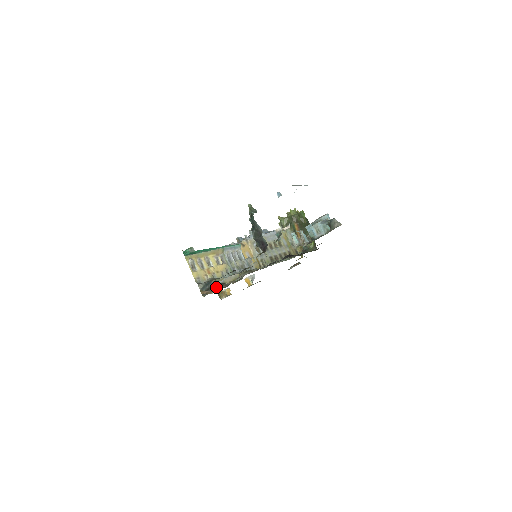
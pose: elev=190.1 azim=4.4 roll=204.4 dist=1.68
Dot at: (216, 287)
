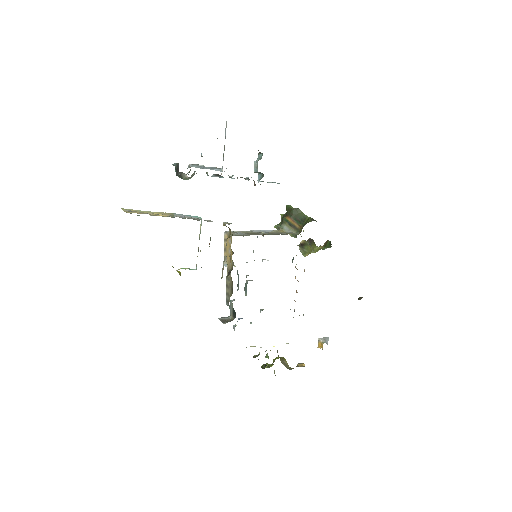
Dot at: occluded
